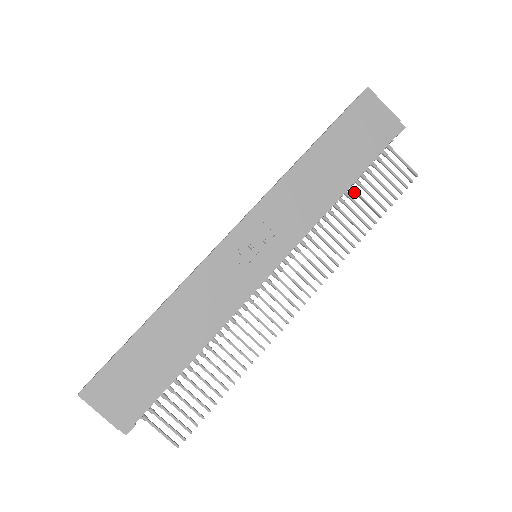
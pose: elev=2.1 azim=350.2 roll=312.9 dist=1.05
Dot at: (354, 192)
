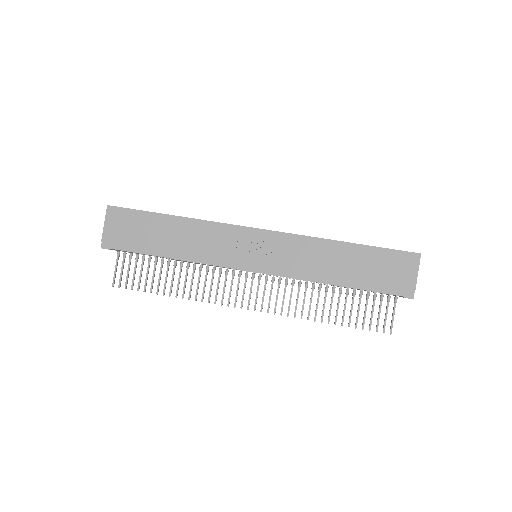
Dot at: (346, 295)
